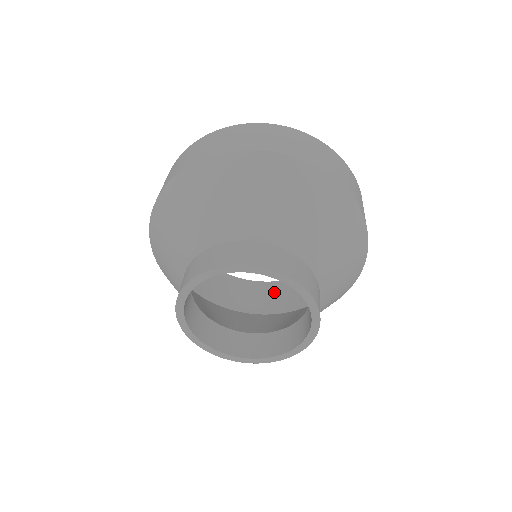
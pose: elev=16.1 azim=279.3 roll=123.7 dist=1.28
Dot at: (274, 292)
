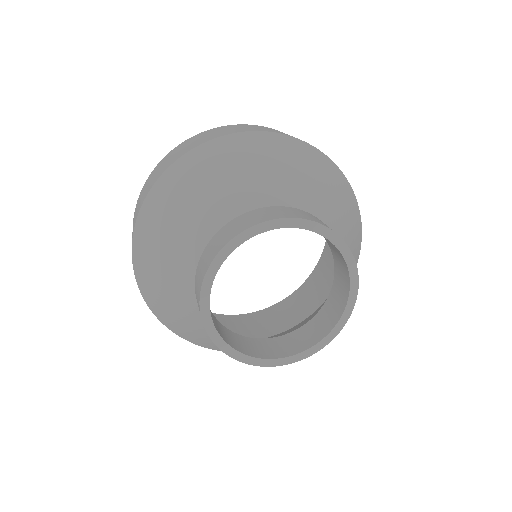
Dot at: occluded
